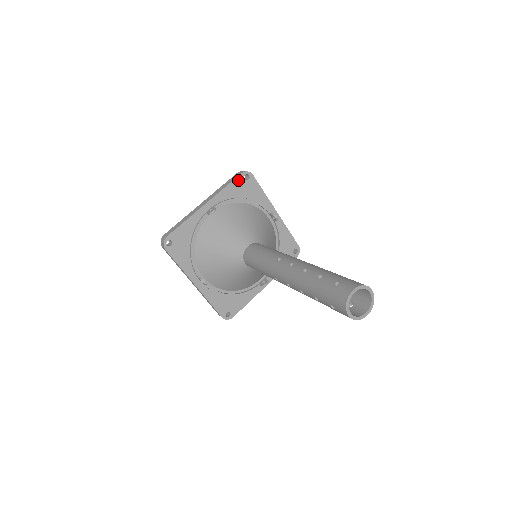
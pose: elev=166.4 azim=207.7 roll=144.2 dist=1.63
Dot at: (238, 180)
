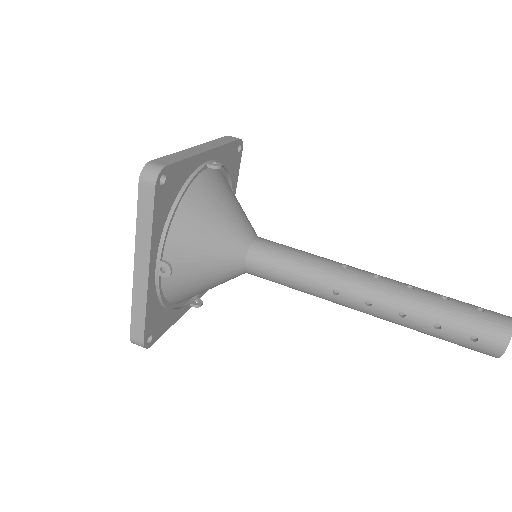
Dot at: (157, 199)
